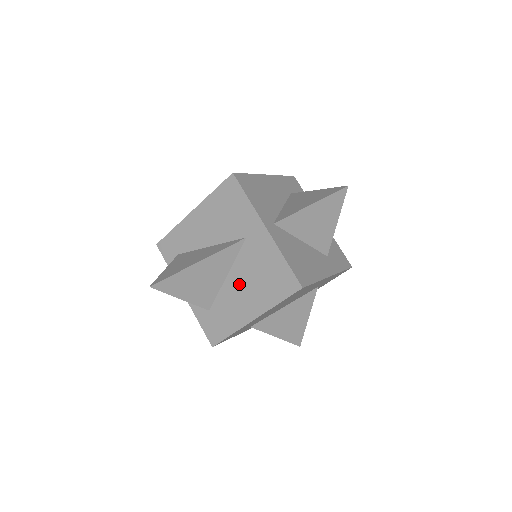
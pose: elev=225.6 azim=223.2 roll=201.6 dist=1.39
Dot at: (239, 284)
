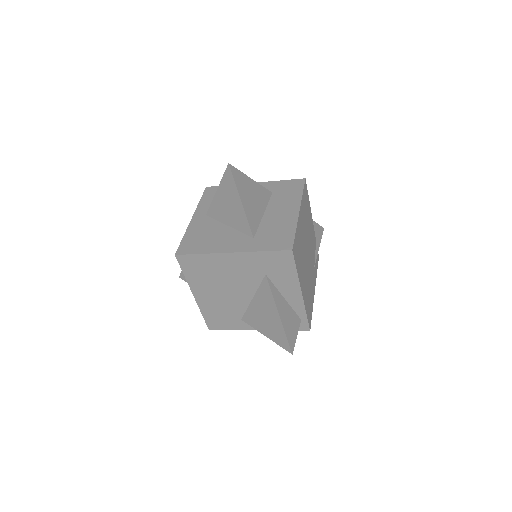
Dot at: occluded
